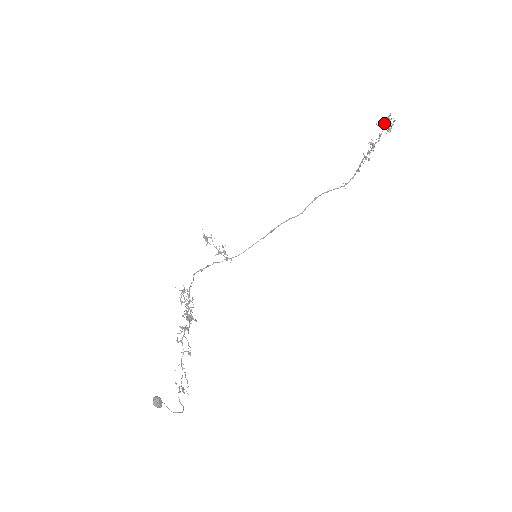
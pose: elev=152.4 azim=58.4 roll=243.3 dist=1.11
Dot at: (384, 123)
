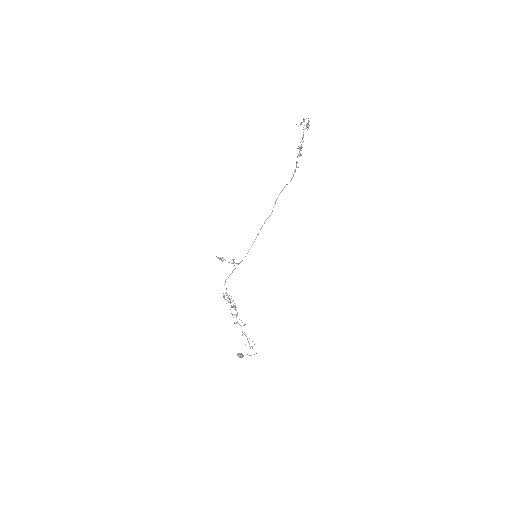
Dot at: occluded
